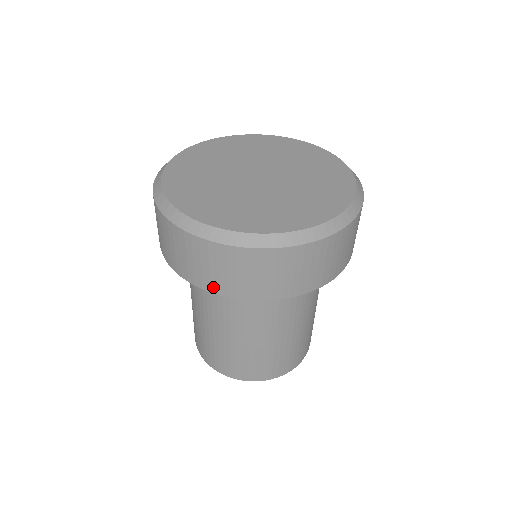
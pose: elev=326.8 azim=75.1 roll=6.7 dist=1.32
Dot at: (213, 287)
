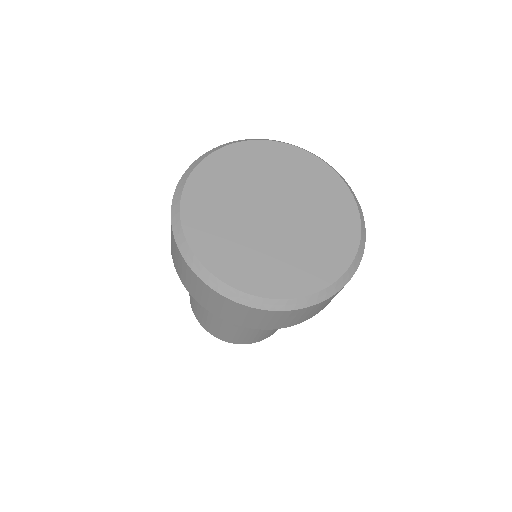
Dot at: (305, 320)
